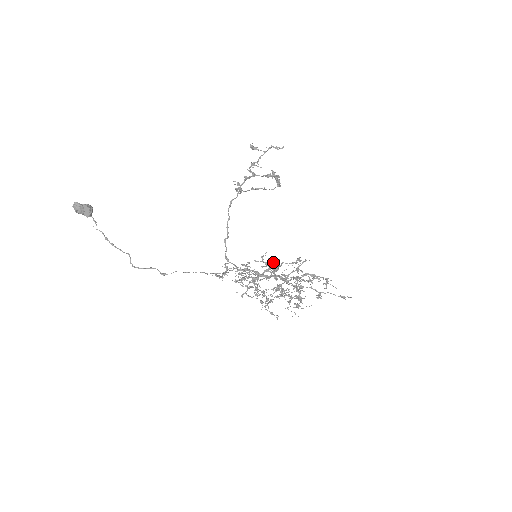
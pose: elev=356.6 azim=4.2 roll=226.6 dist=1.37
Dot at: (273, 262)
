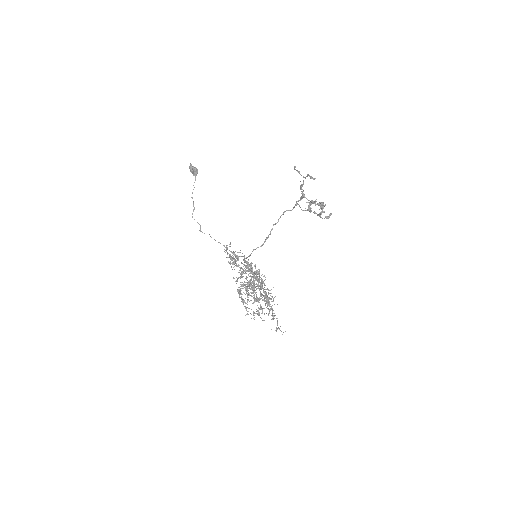
Dot at: occluded
